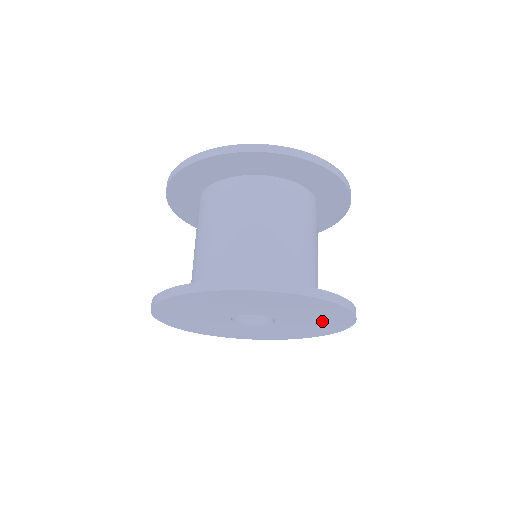
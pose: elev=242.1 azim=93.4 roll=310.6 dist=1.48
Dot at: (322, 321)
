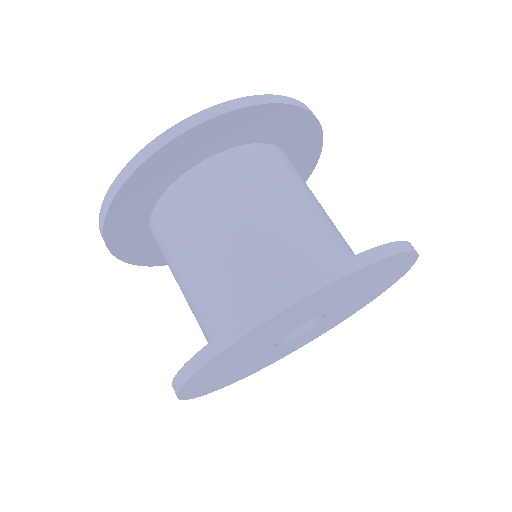
Dot at: (379, 280)
